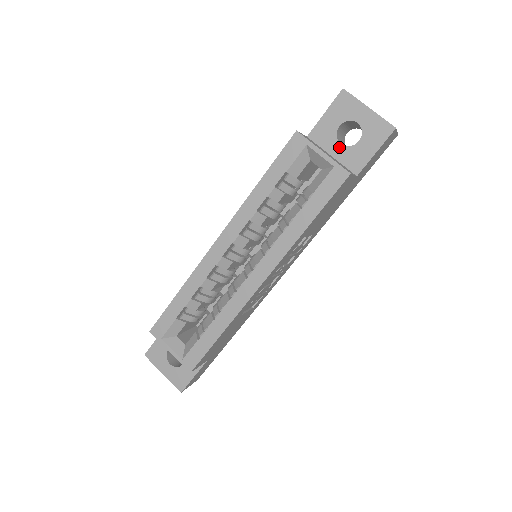
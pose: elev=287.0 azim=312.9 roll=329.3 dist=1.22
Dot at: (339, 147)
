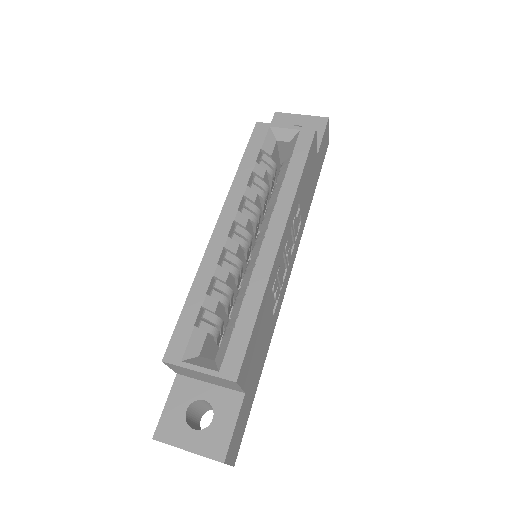
Dot at: occluded
